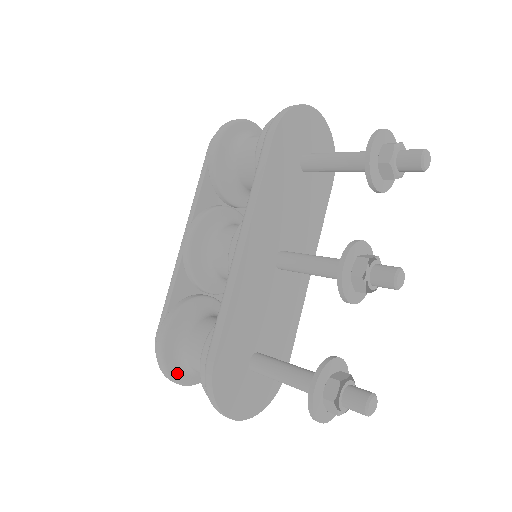
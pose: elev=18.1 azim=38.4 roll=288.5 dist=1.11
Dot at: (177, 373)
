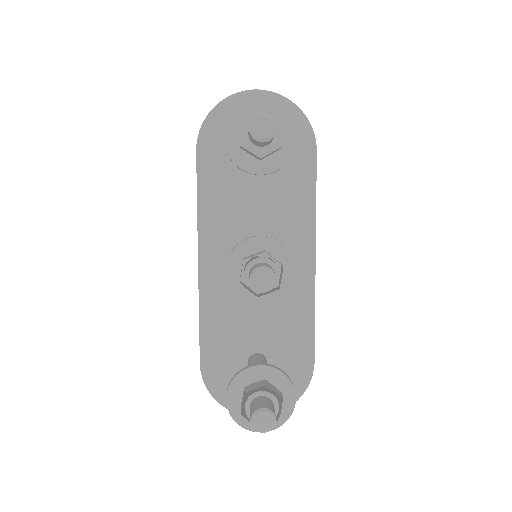
Dot at: occluded
